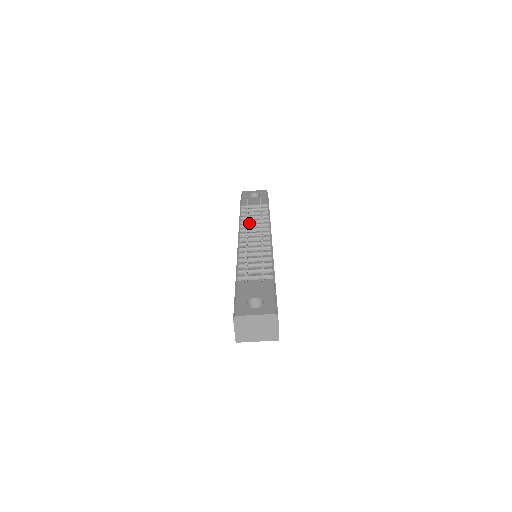
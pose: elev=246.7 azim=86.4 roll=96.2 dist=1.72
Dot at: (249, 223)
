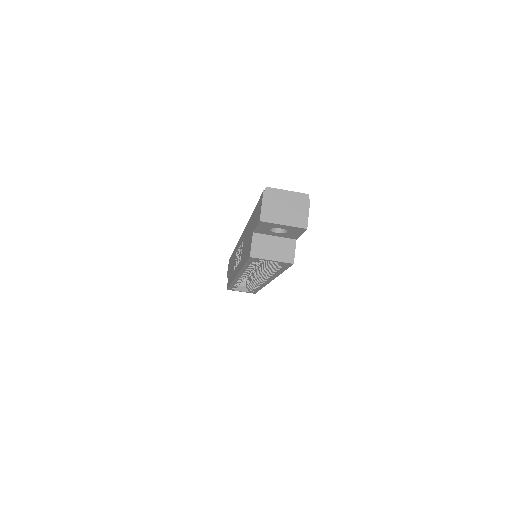
Dot at: occluded
